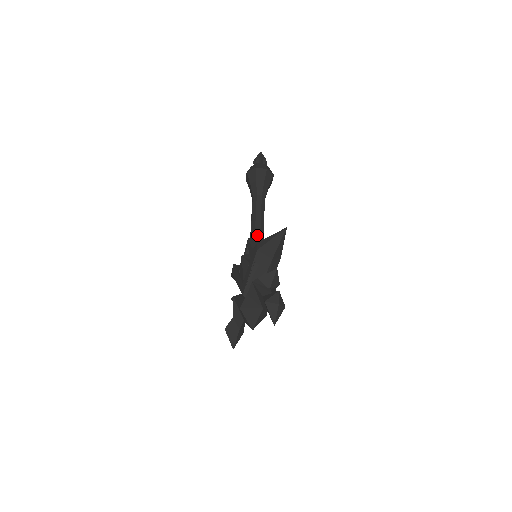
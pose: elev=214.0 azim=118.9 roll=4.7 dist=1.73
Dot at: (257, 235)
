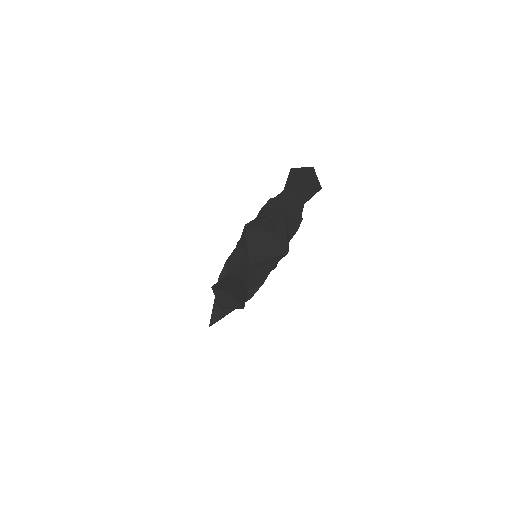
Dot at: occluded
